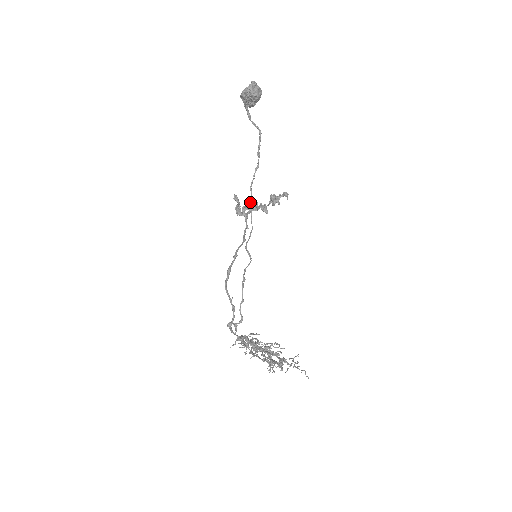
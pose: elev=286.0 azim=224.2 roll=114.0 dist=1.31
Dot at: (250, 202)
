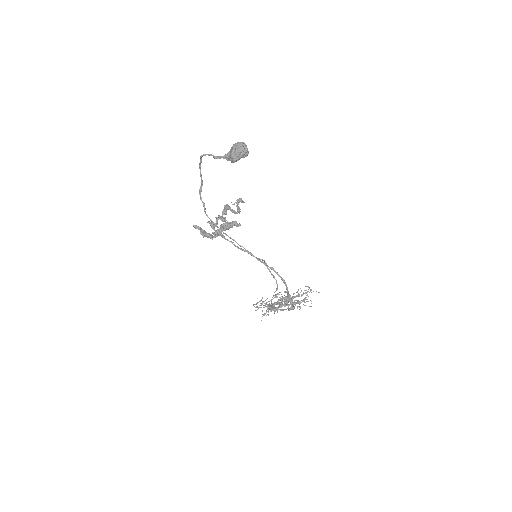
Dot at: (228, 224)
